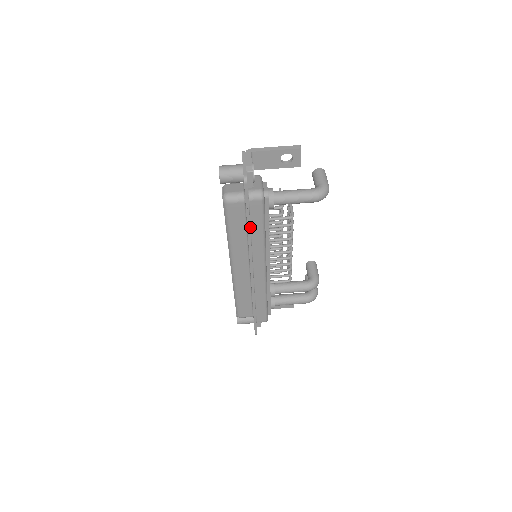
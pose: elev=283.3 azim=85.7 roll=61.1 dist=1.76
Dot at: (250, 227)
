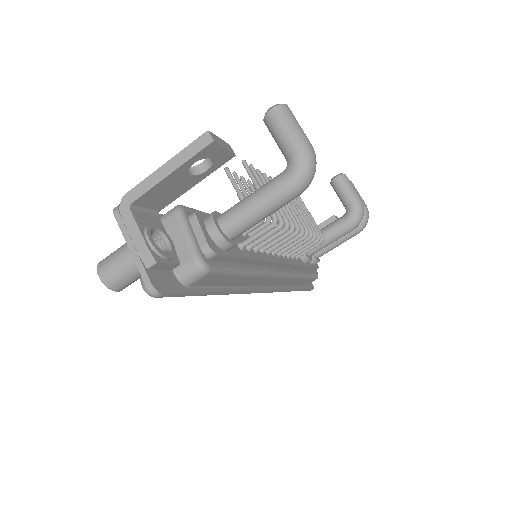
Dot at: (220, 287)
